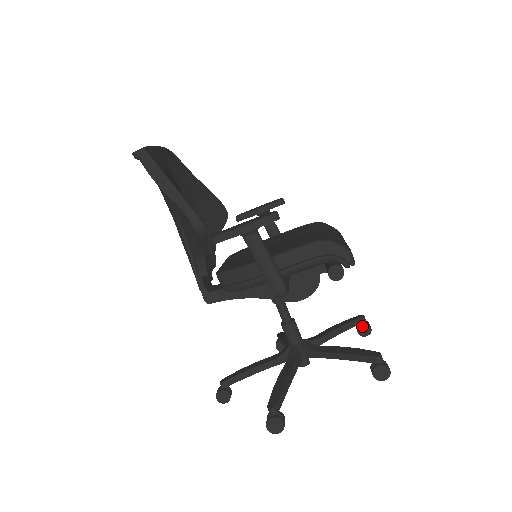
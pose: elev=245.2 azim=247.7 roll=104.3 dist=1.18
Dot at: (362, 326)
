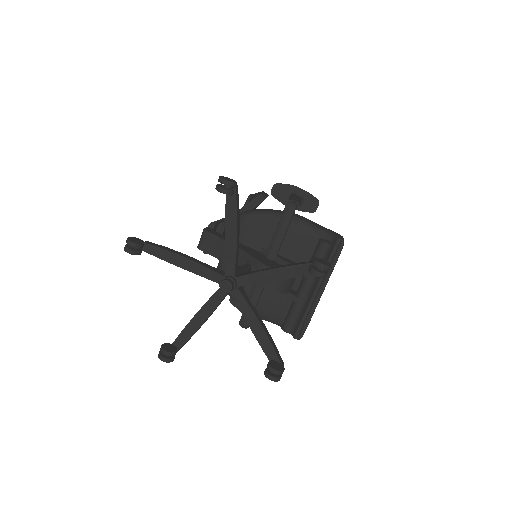
Dot at: (277, 363)
